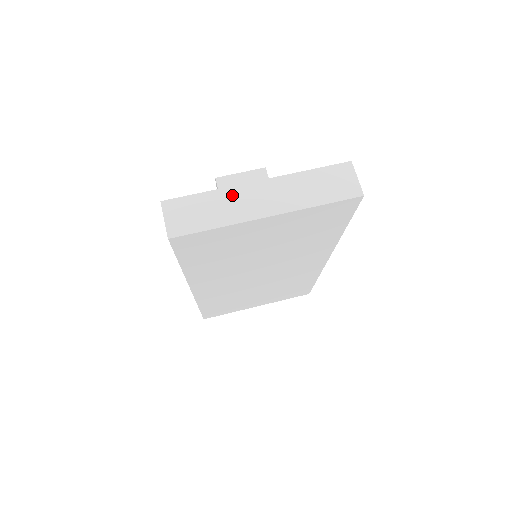
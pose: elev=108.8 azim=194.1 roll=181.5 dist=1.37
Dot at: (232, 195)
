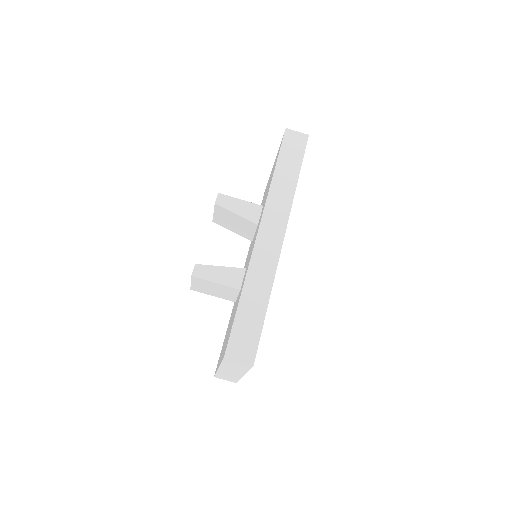
Dot at: (223, 373)
